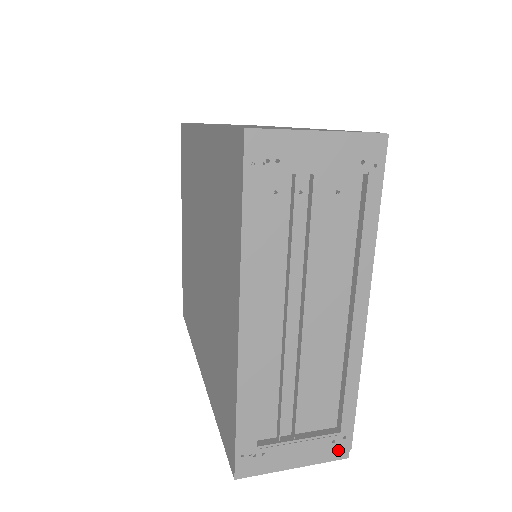
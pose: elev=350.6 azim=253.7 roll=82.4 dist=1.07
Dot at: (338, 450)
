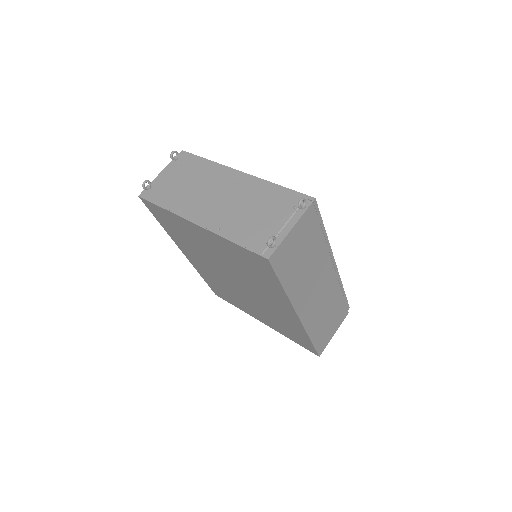
Dot at: occluded
